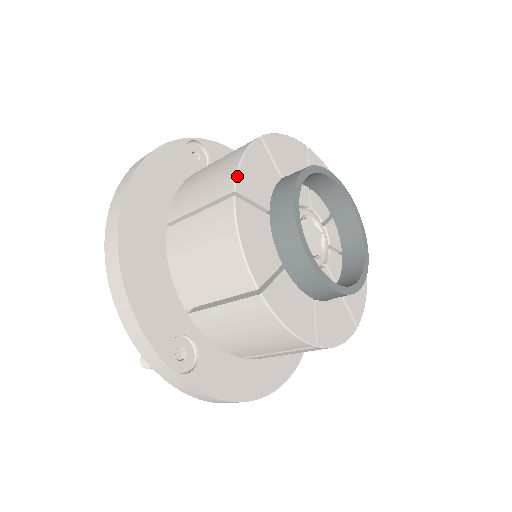
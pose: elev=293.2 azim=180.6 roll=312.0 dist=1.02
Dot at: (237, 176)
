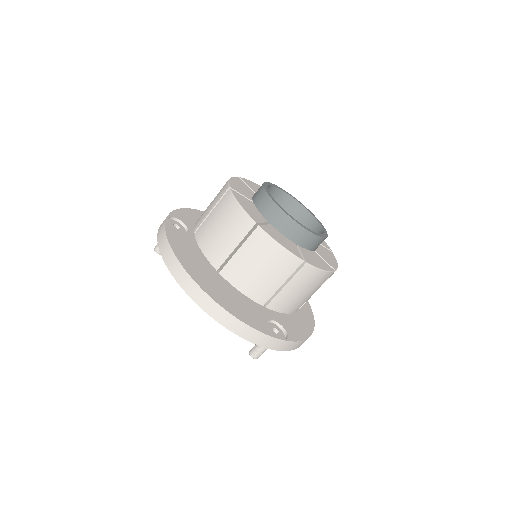
Dot at: (249, 215)
